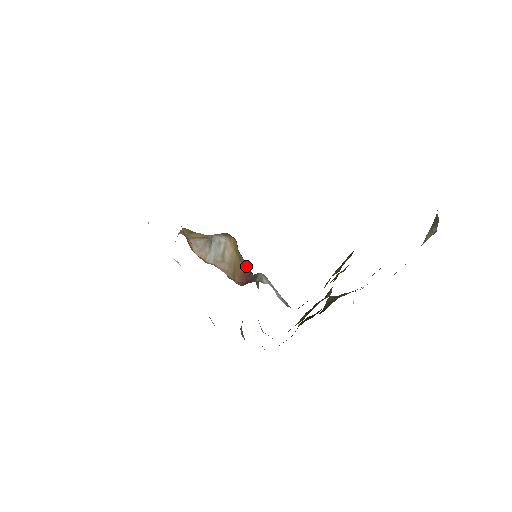
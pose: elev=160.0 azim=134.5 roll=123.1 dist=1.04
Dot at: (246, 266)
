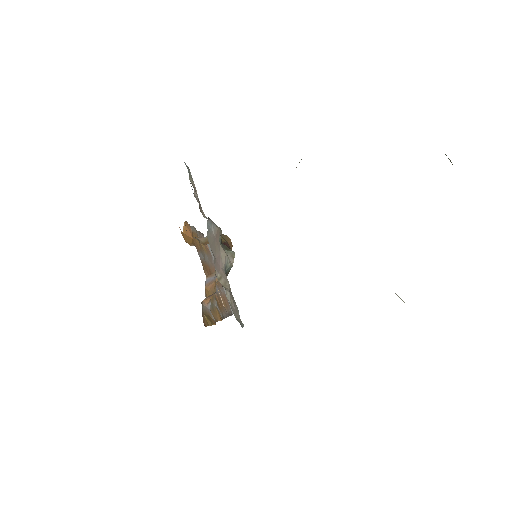
Dot at: (224, 243)
